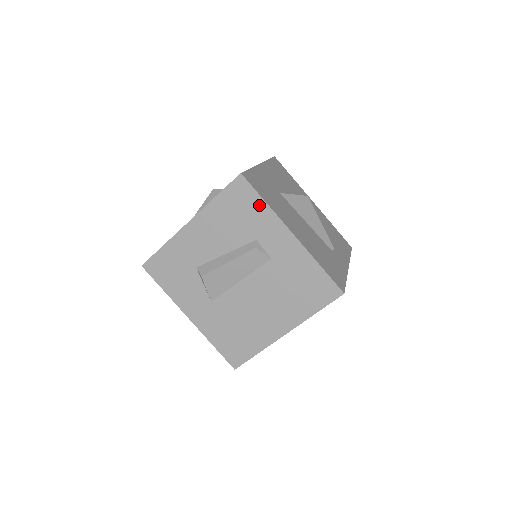
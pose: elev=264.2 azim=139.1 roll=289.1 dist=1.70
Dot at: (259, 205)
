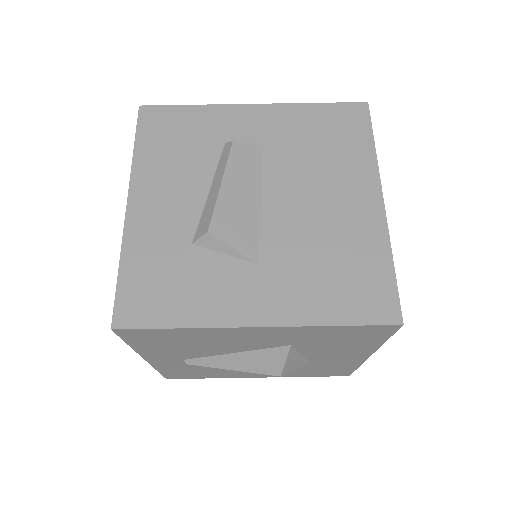
Dot at: (190, 113)
